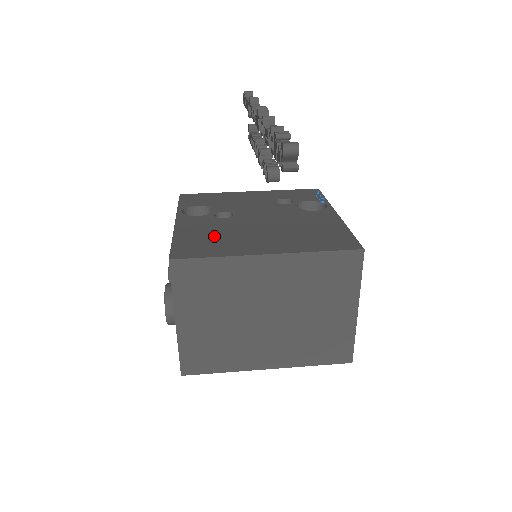
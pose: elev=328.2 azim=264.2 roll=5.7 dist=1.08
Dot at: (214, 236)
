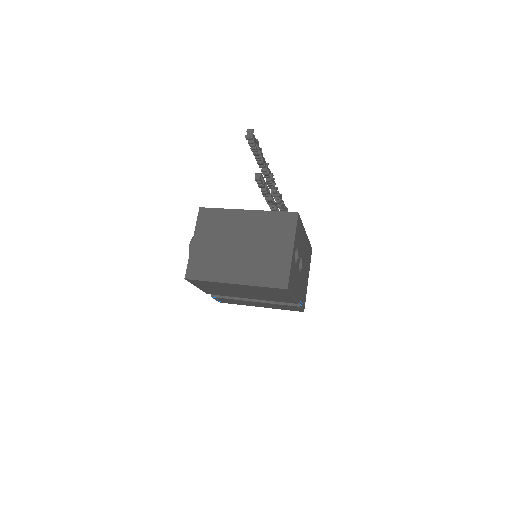
Dot at: occluded
